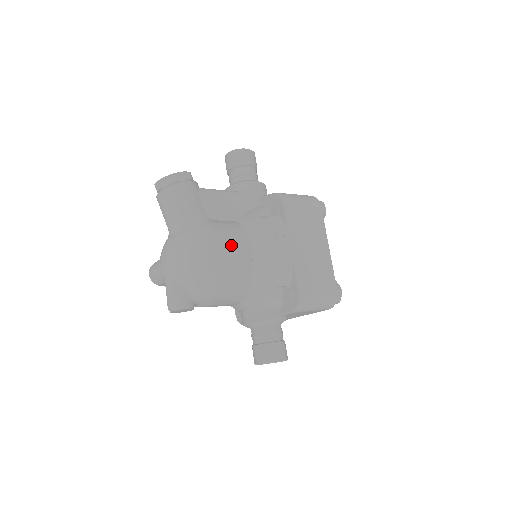
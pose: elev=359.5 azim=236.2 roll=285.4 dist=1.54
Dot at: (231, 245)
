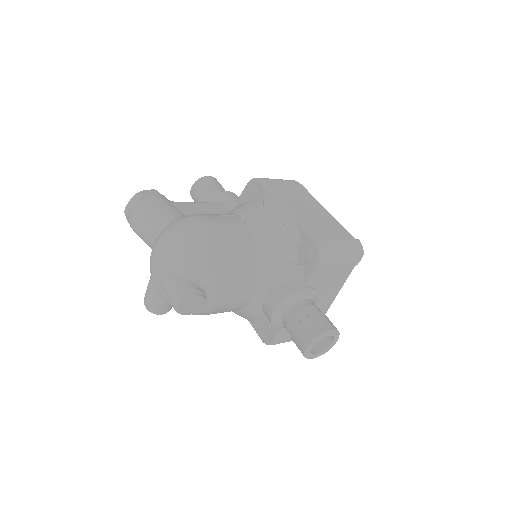
Dot at: (220, 220)
